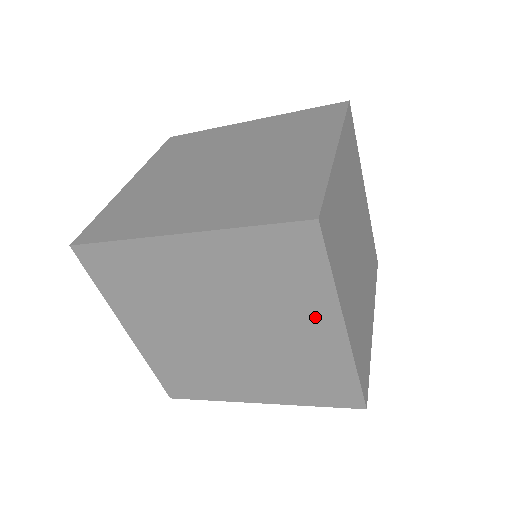
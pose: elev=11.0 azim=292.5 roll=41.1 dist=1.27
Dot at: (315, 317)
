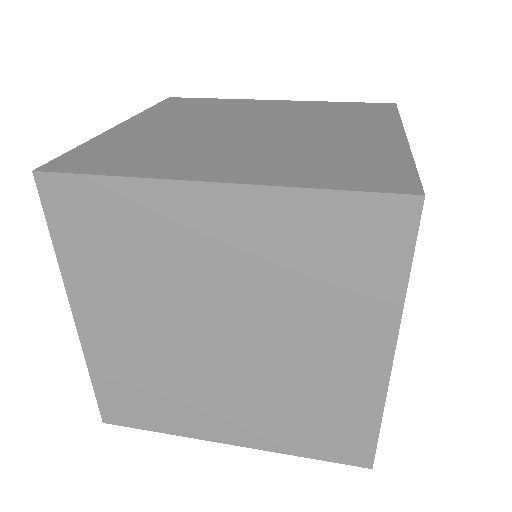
Dot at: occluded
